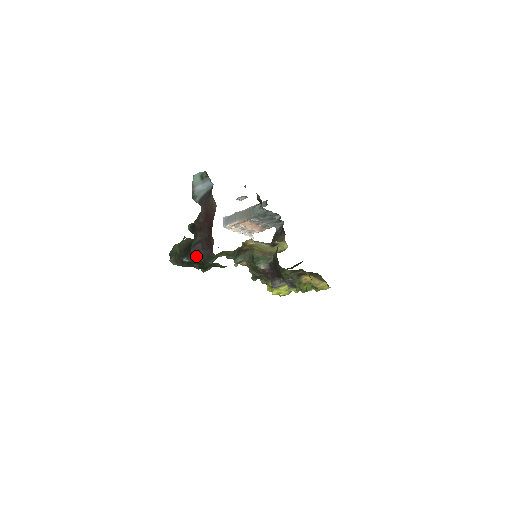
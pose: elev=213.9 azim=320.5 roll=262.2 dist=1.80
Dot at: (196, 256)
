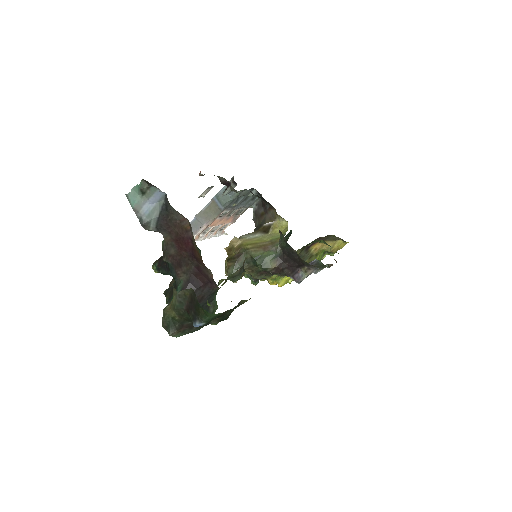
Dot at: occluded
